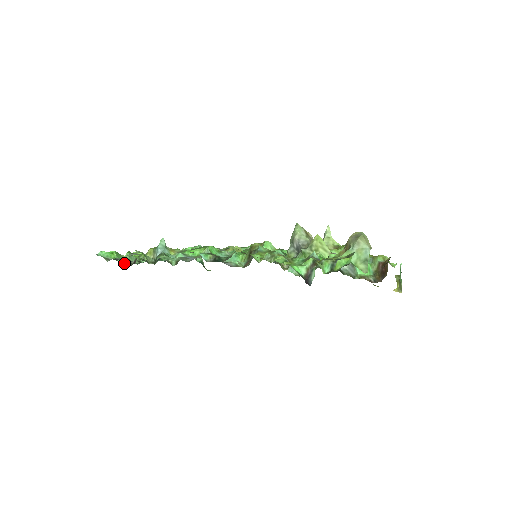
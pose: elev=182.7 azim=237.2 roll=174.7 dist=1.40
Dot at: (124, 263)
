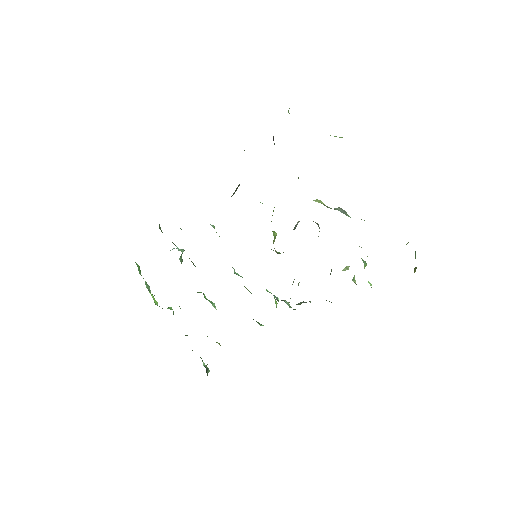
Dot at: occluded
